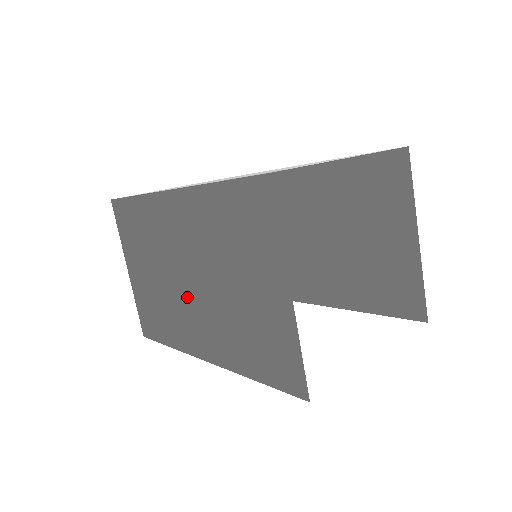
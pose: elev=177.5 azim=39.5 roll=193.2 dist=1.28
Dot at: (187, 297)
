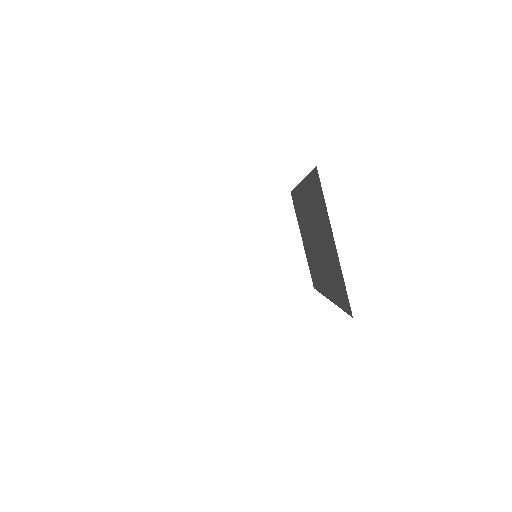
Dot at: occluded
